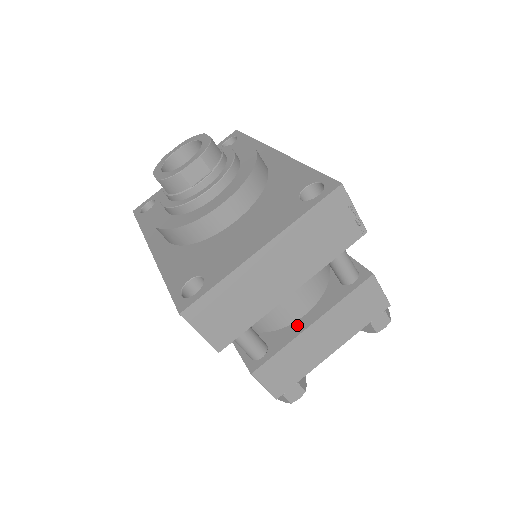
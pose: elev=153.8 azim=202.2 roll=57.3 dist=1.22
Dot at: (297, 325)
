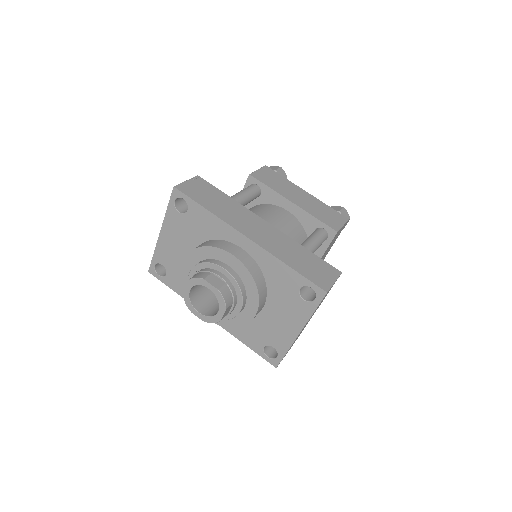
Dot at: occluded
